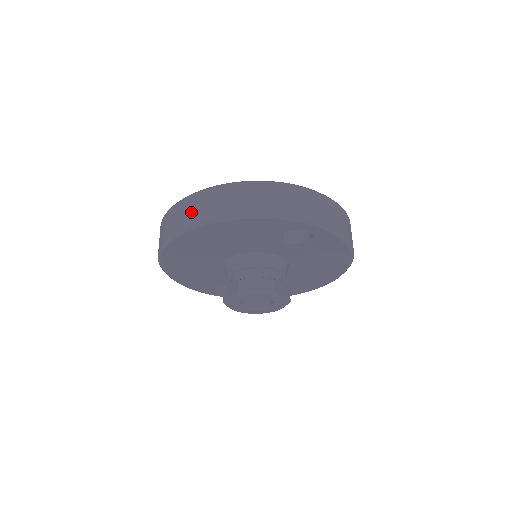
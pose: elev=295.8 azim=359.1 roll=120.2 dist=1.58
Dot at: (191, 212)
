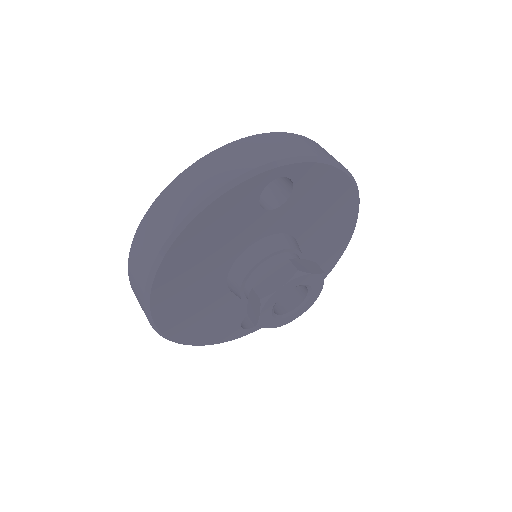
Dot at: (145, 250)
